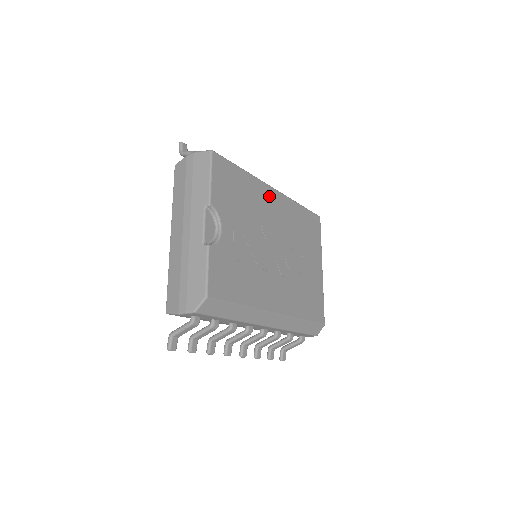
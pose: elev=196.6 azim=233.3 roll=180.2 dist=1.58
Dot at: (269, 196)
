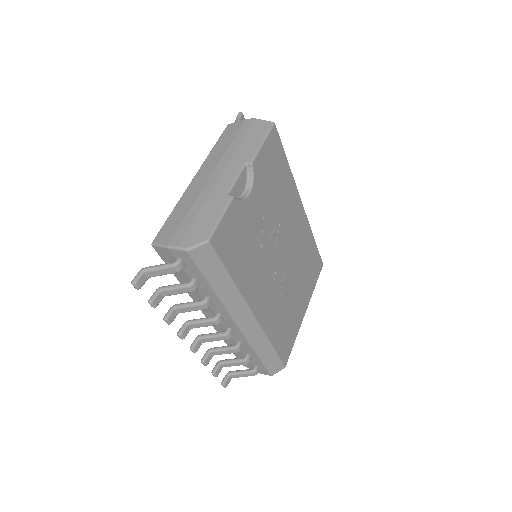
Dot at: (296, 206)
